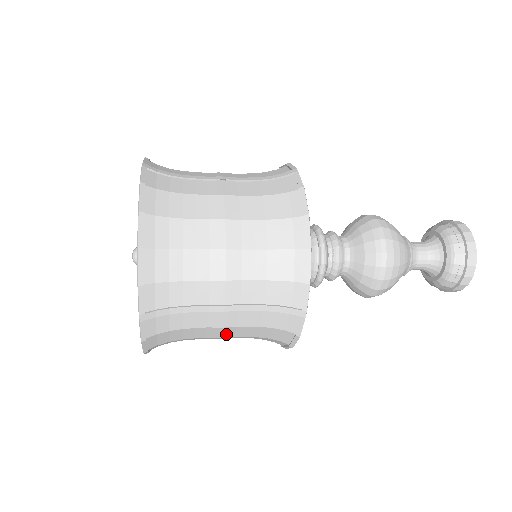
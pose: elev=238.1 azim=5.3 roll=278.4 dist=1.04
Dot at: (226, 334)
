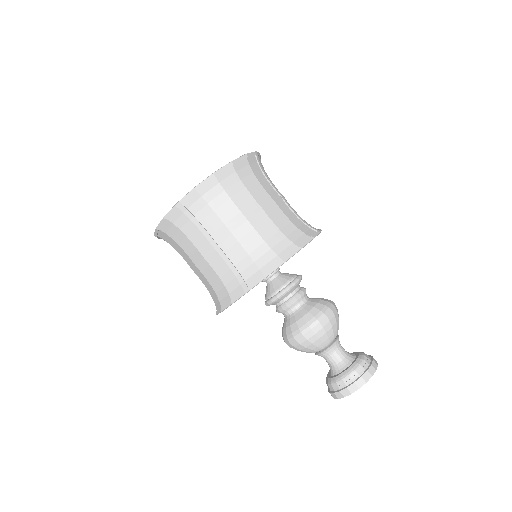
Dot at: (200, 265)
